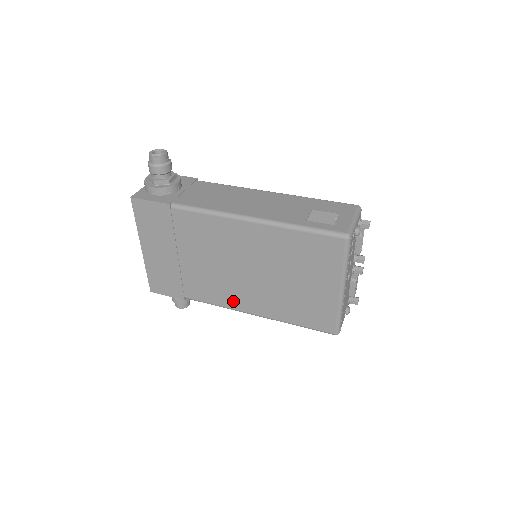
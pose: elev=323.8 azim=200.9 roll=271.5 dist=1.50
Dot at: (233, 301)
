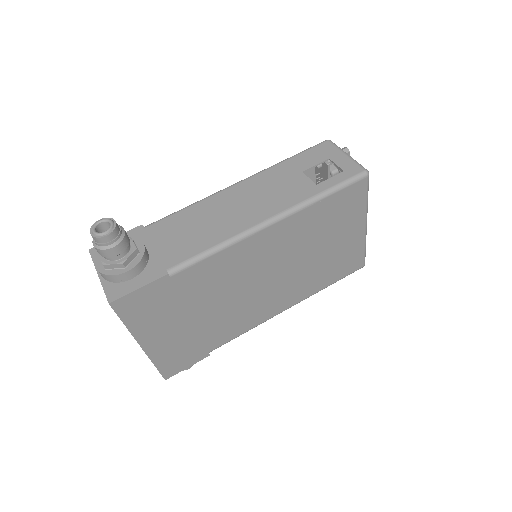
Dot at: (264, 314)
